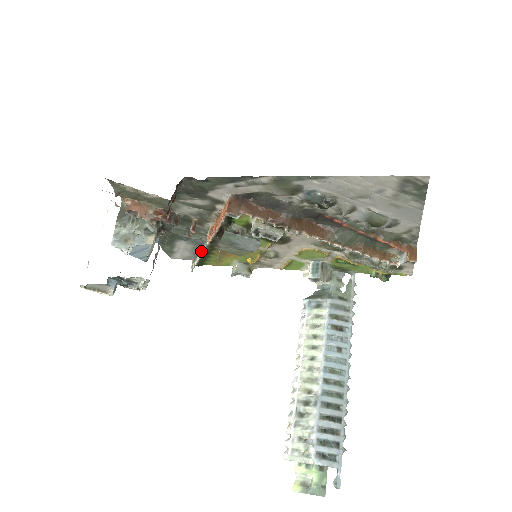
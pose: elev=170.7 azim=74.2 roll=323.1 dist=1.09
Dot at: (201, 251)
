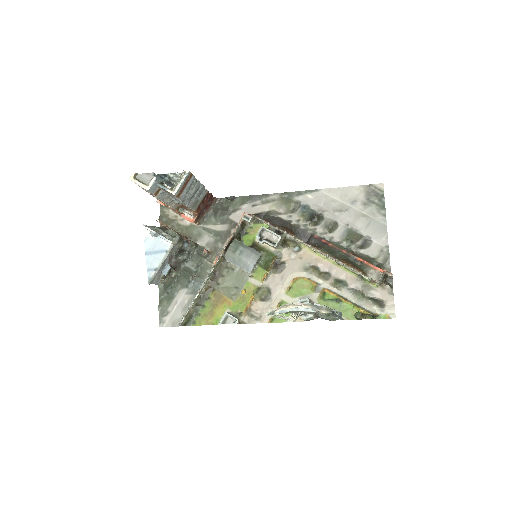
Dot at: (201, 286)
